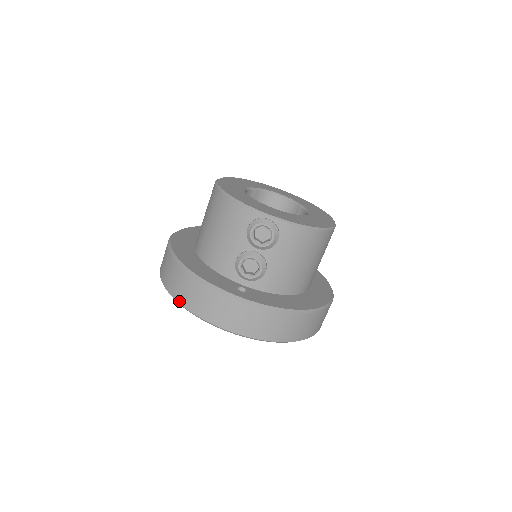
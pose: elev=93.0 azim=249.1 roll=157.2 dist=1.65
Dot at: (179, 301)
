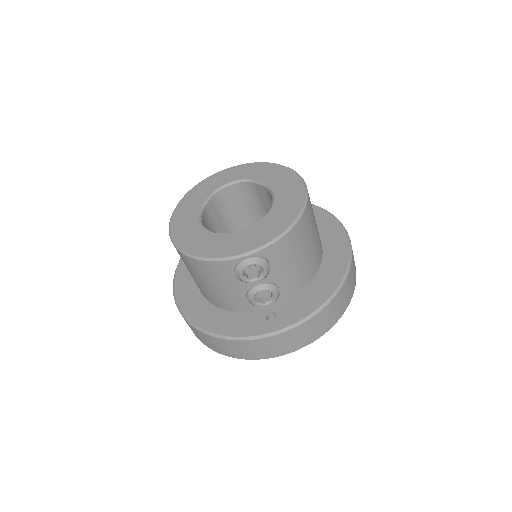
Dot at: (229, 356)
